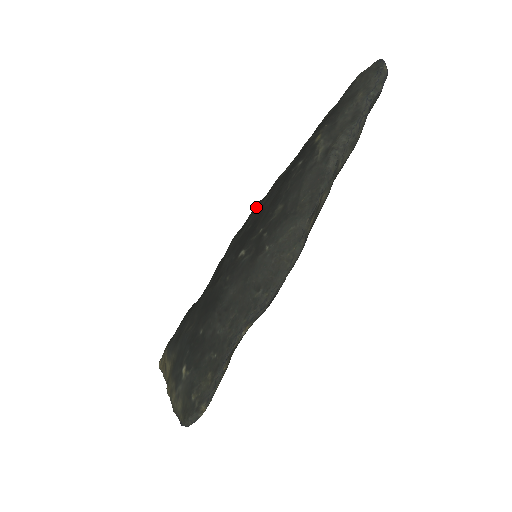
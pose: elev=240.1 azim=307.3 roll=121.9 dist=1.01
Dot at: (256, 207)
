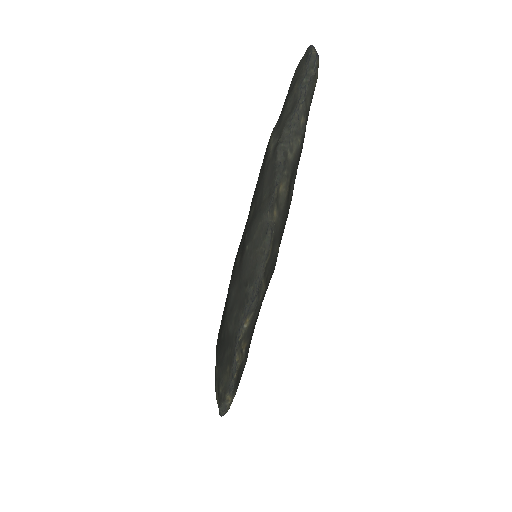
Dot at: occluded
